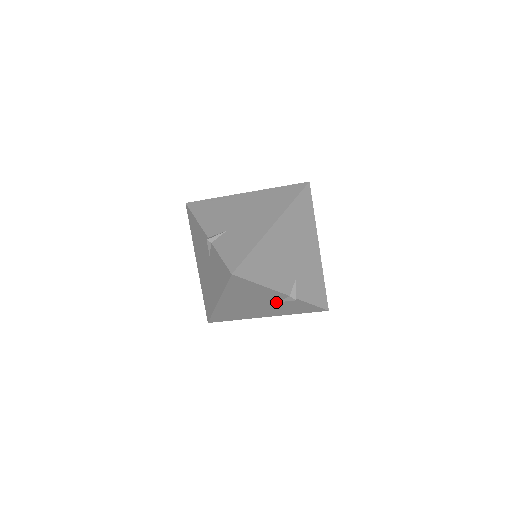
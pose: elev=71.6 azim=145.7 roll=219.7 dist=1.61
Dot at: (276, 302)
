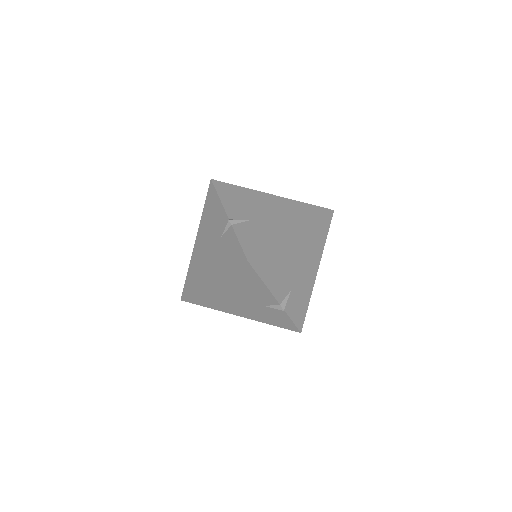
Dot at: (262, 305)
